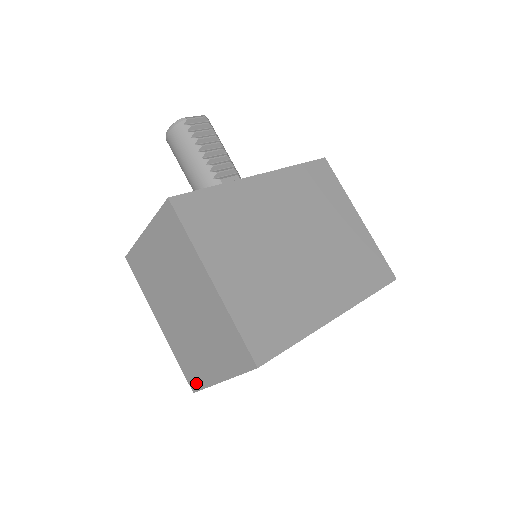
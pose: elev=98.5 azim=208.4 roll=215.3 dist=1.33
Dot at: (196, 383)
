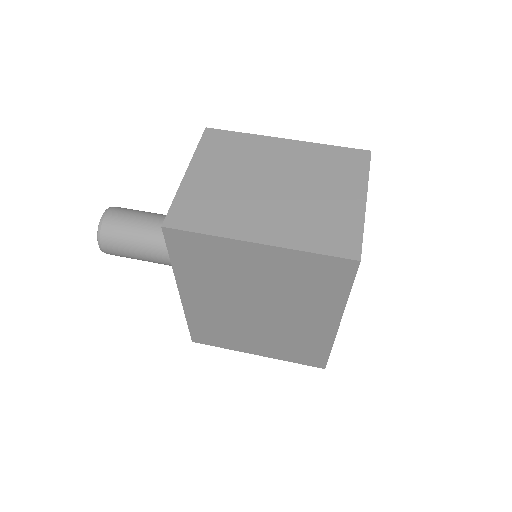
Dot at: (352, 242)
